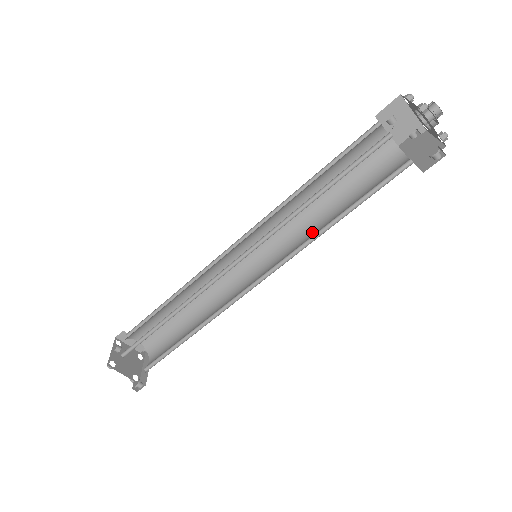
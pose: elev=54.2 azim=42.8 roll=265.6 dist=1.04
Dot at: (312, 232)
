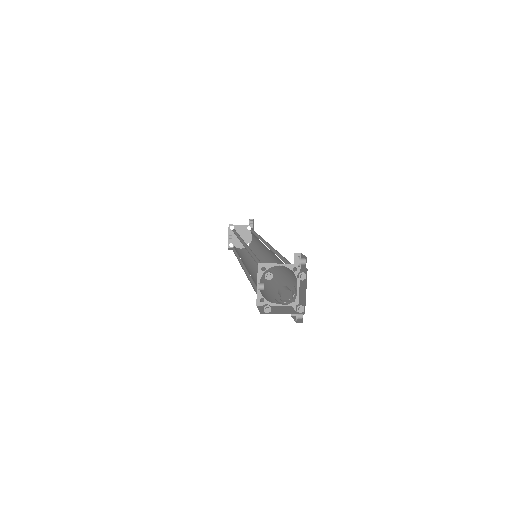
Dot at: occluded
